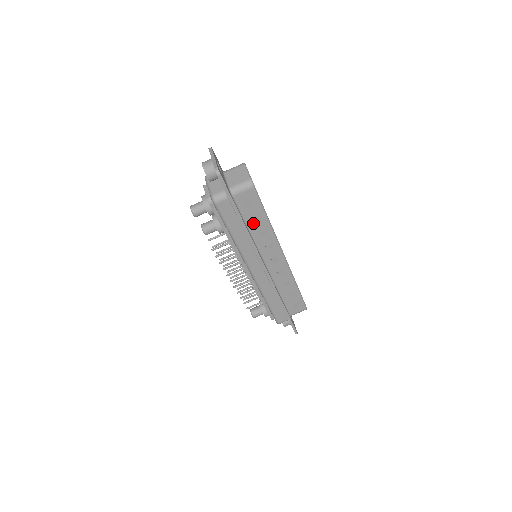
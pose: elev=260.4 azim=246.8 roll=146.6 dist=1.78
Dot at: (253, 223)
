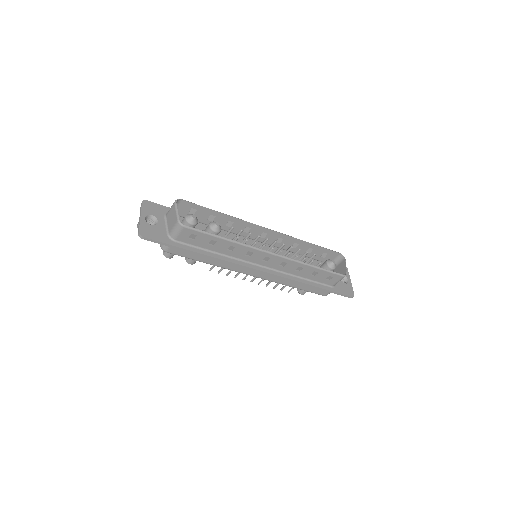
Dot at: (215, 247)
